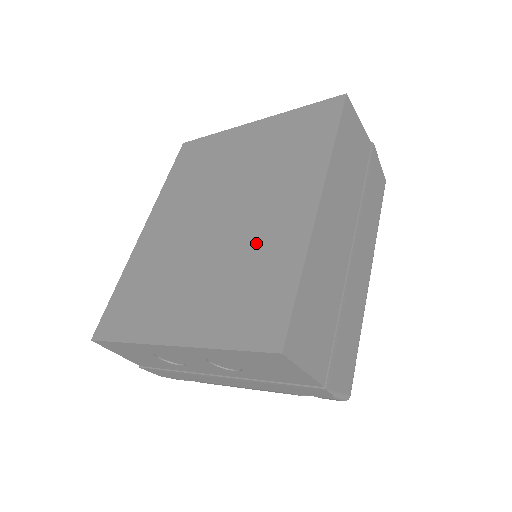
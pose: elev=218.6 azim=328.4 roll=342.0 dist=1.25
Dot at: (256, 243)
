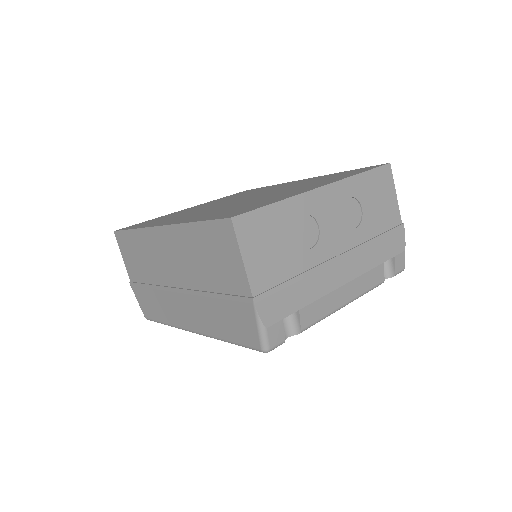
Dot at: (296, 184)
